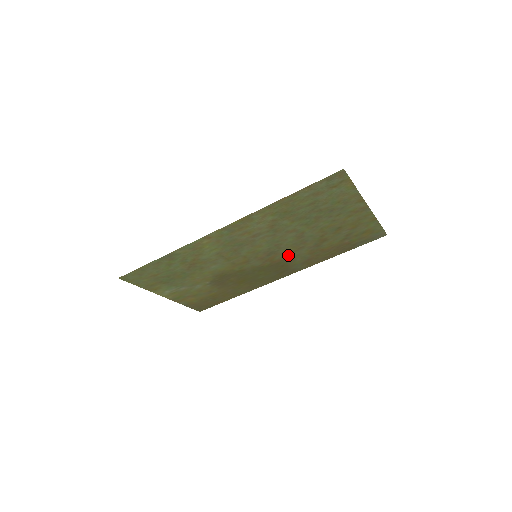
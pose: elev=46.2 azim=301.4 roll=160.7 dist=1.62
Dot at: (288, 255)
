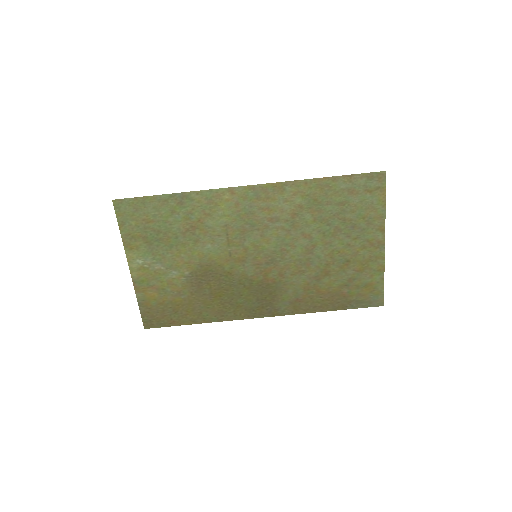
Dot at: (284, 277)
